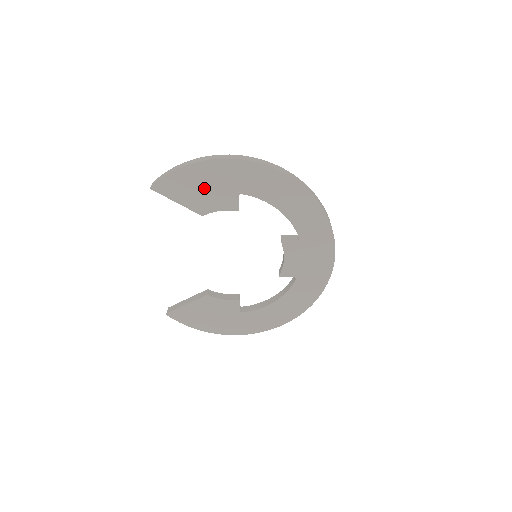
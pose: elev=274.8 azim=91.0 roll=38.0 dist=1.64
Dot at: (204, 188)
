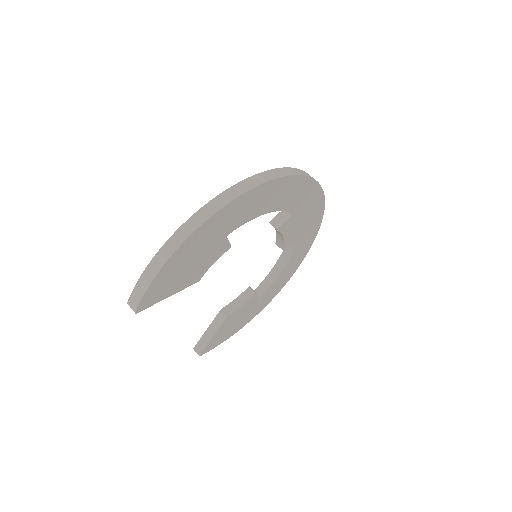
Dot at: (190, 264)
